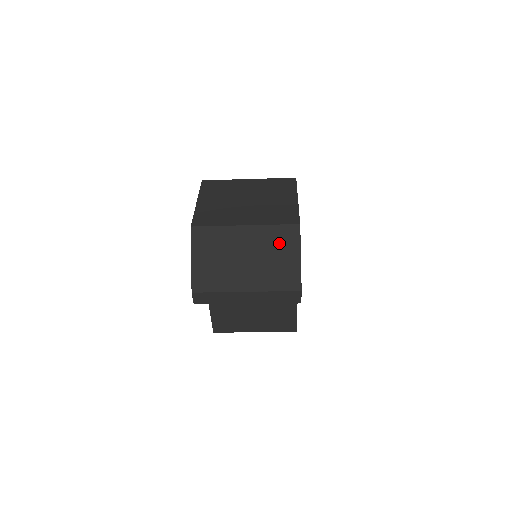
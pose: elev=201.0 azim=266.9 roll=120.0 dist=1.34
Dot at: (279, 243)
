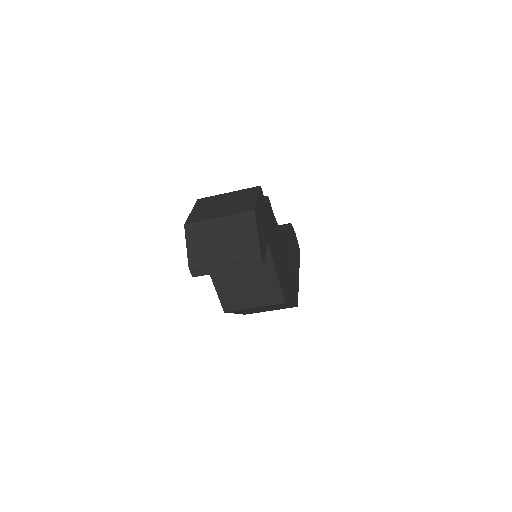
Dot at: (242, 225)
